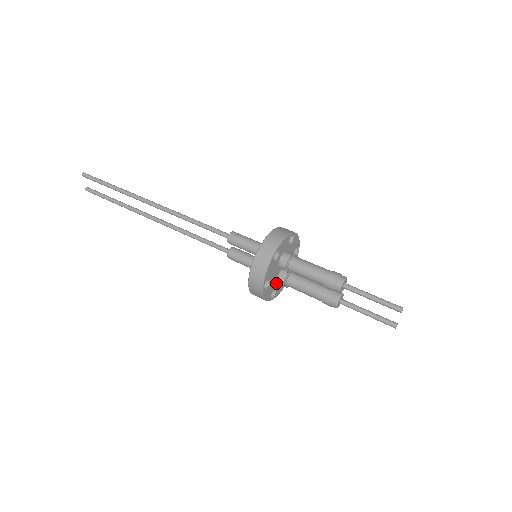
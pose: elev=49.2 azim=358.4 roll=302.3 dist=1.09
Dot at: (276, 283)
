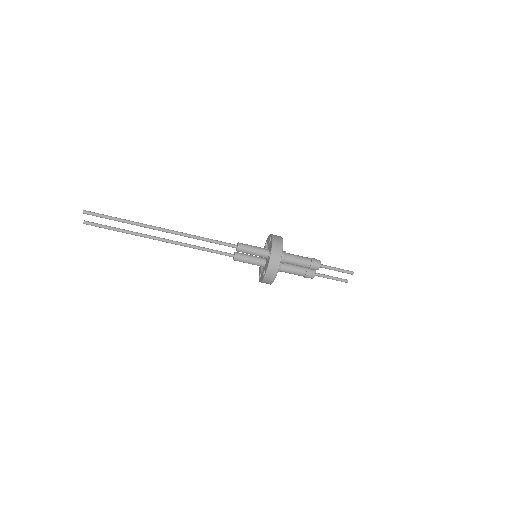
Dot at: occluded
